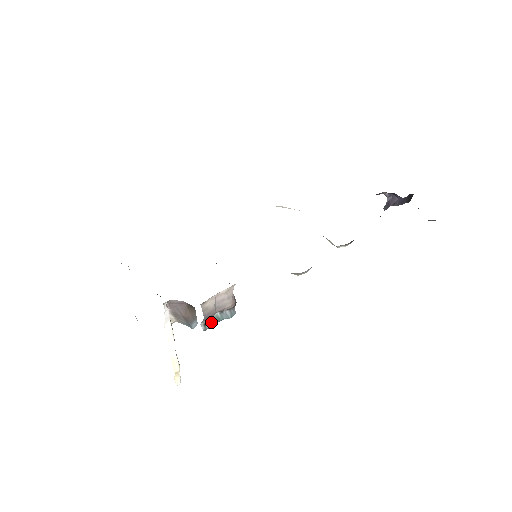
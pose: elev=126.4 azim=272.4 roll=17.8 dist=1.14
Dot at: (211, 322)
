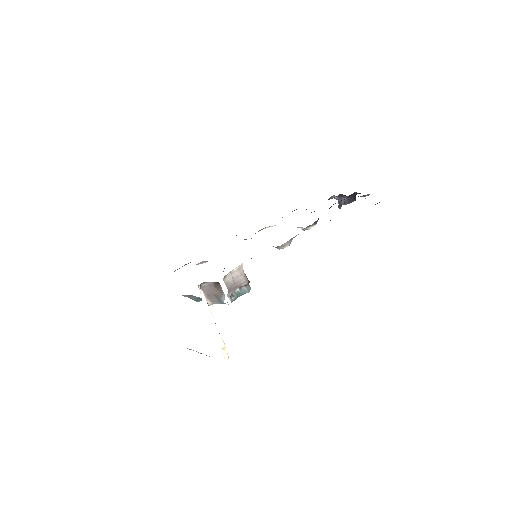
Dot at: (235, 296)
